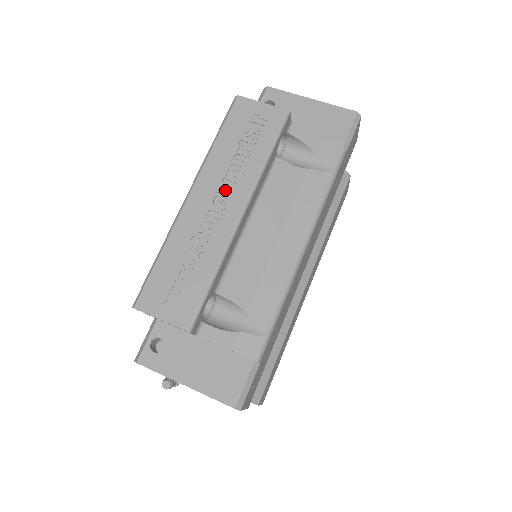
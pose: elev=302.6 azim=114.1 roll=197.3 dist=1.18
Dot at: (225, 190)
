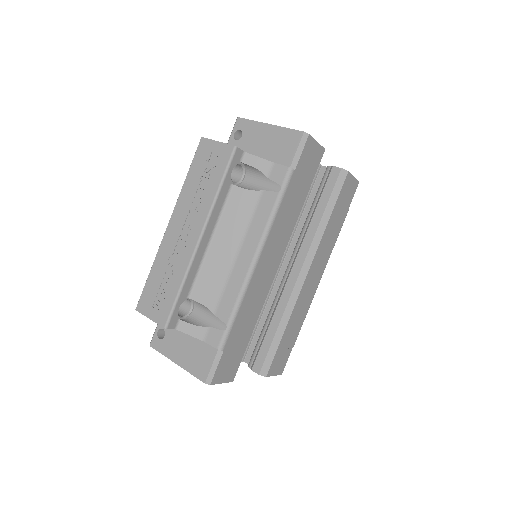
Dot at: (190, 219)
